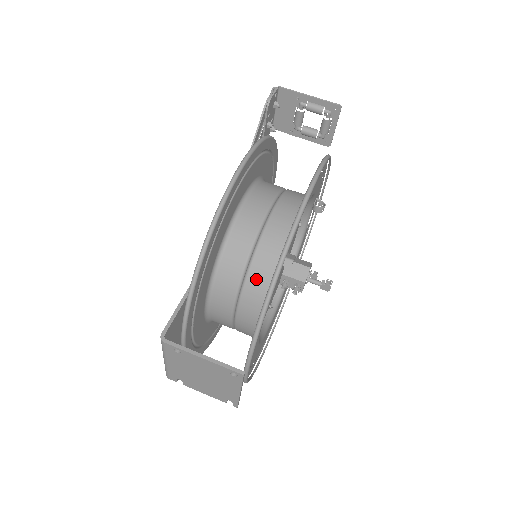
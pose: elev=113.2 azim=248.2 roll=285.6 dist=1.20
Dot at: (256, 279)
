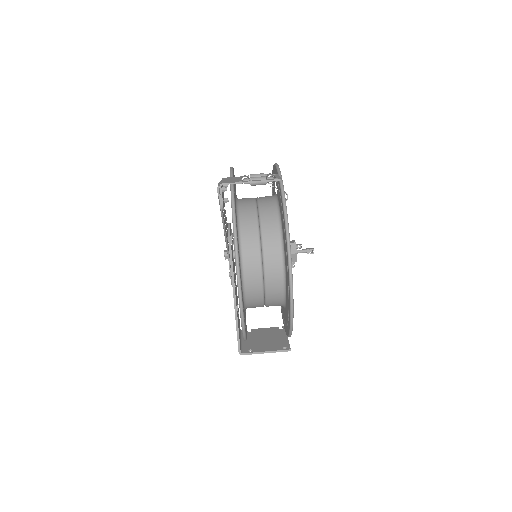
Dot at: (273, 304)
